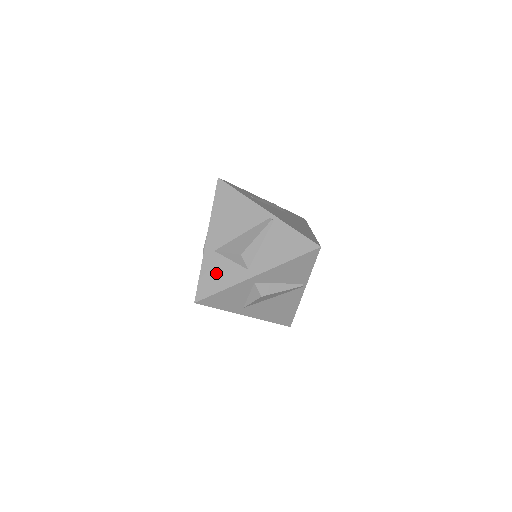
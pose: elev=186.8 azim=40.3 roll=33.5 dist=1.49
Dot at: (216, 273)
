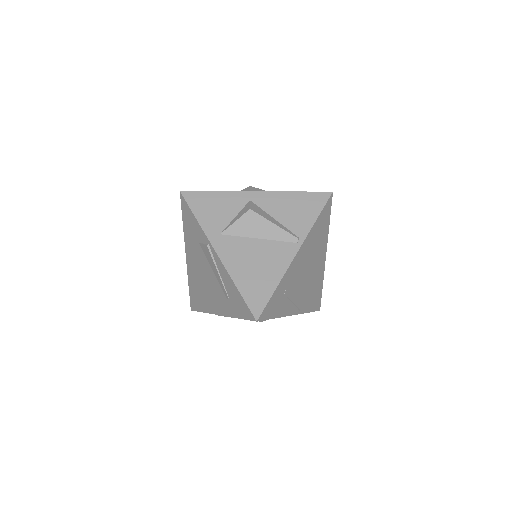
Dot at: occluded
